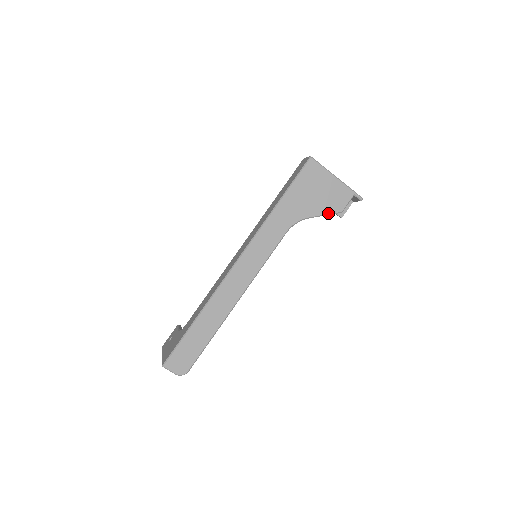
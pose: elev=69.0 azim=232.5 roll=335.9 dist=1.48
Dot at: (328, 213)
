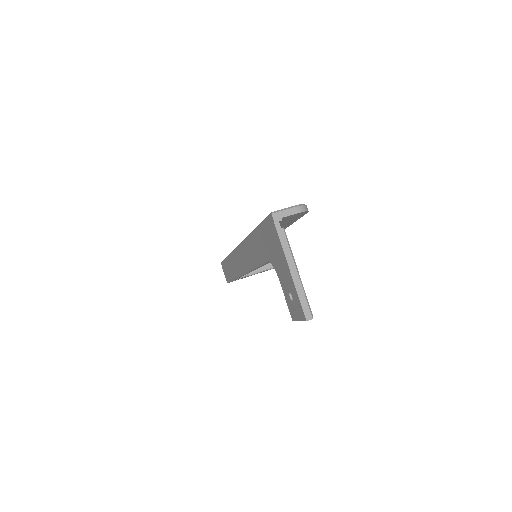
Dot at: occluded
